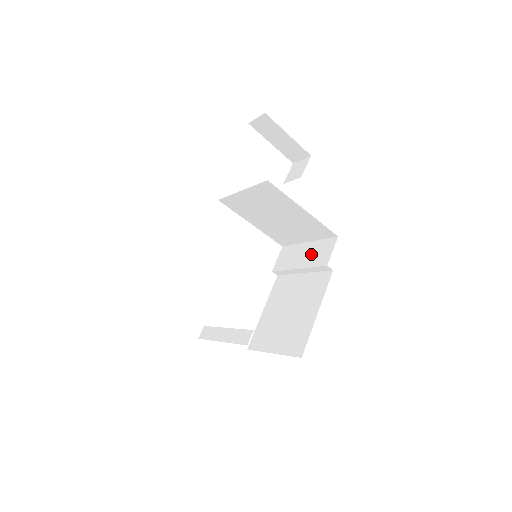
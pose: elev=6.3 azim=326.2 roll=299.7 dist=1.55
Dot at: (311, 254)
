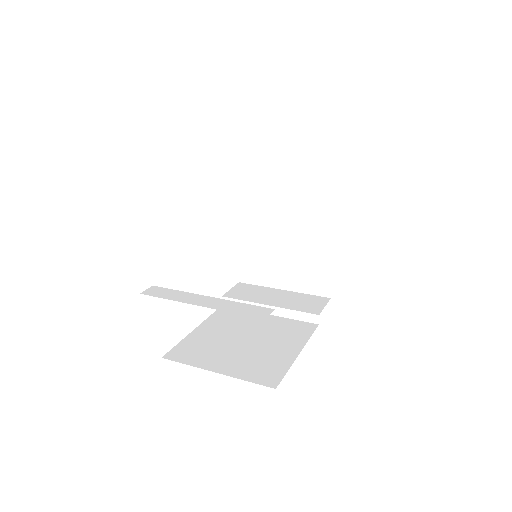
Dot at: (291, 300)
